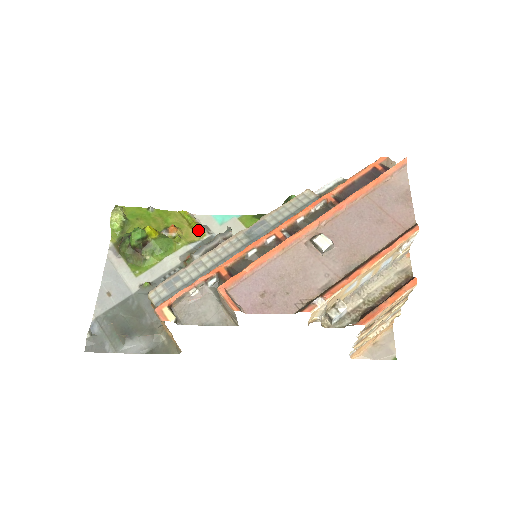
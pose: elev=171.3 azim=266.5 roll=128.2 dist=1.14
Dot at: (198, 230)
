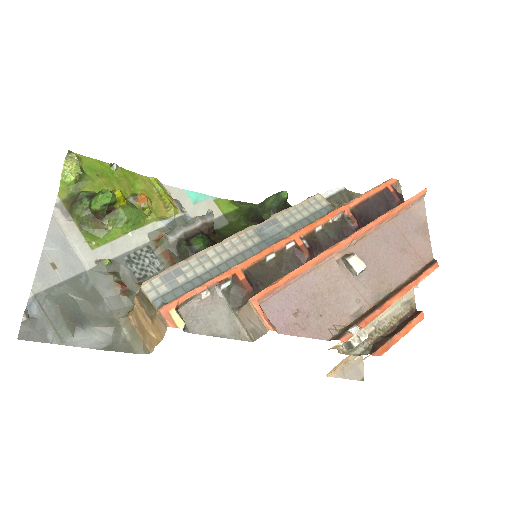
Dot at: (171, 205)
